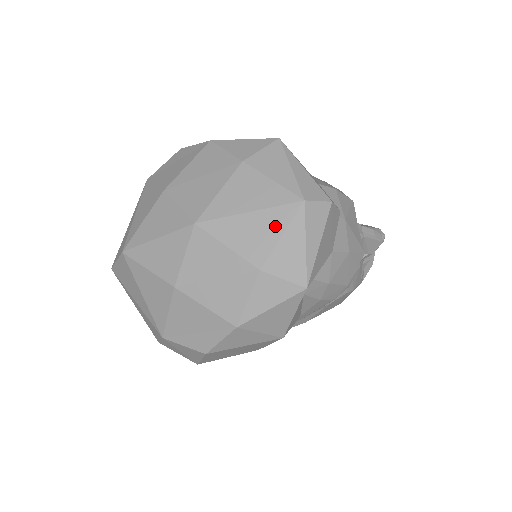
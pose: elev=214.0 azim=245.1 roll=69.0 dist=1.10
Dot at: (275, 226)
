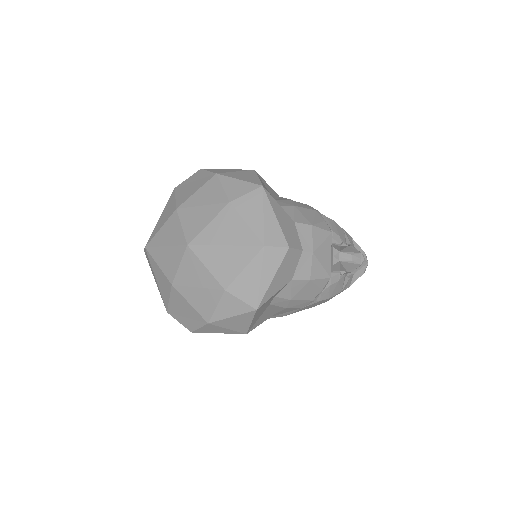
Dot at: (240, 260)
